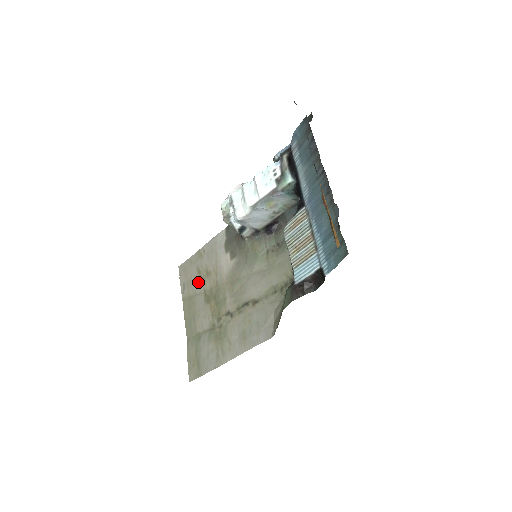
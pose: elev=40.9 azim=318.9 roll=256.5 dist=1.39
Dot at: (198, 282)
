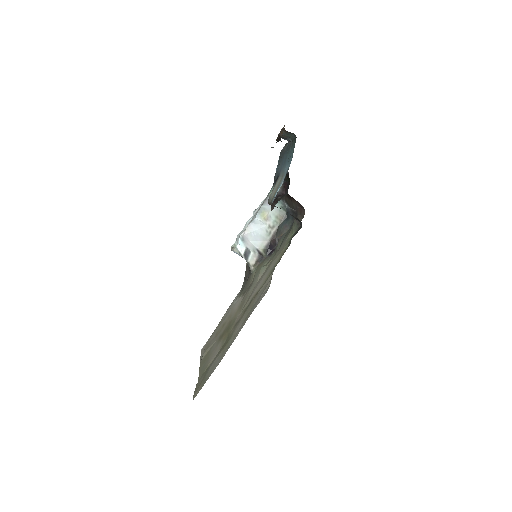
Dot at: (215, 338)
